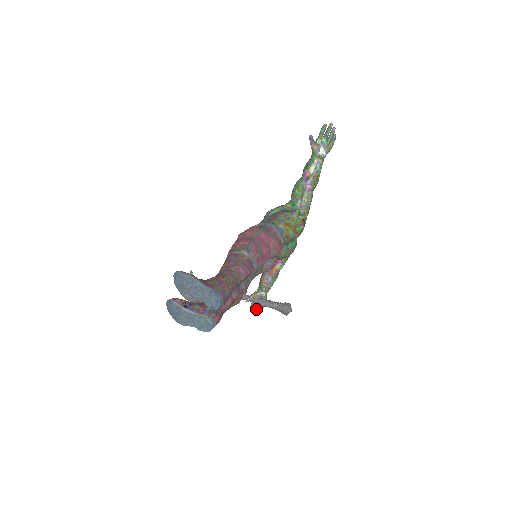
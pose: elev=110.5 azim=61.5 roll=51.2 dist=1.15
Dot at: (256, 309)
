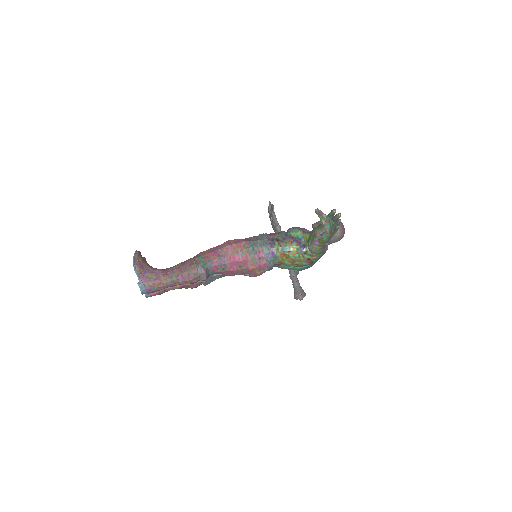
Dot at: occluded
